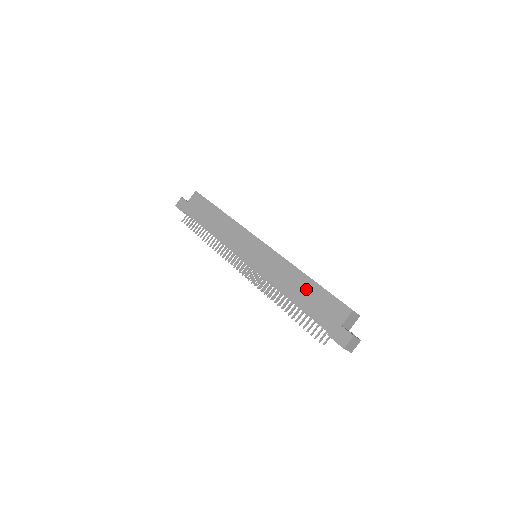
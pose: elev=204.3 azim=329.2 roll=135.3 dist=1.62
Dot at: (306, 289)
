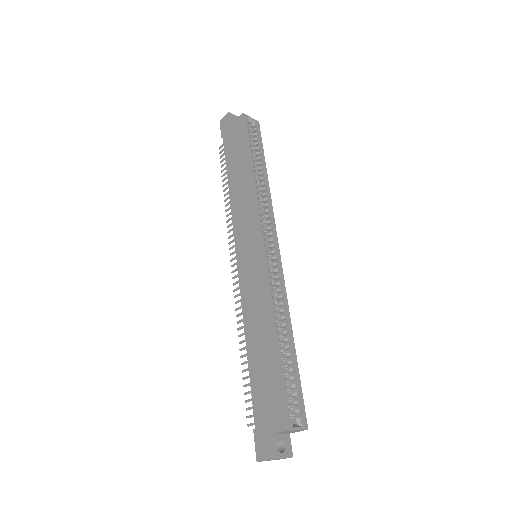
Dot at: (264, 354)
